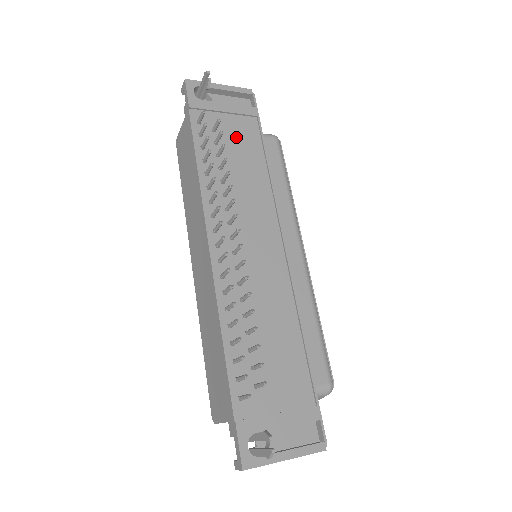
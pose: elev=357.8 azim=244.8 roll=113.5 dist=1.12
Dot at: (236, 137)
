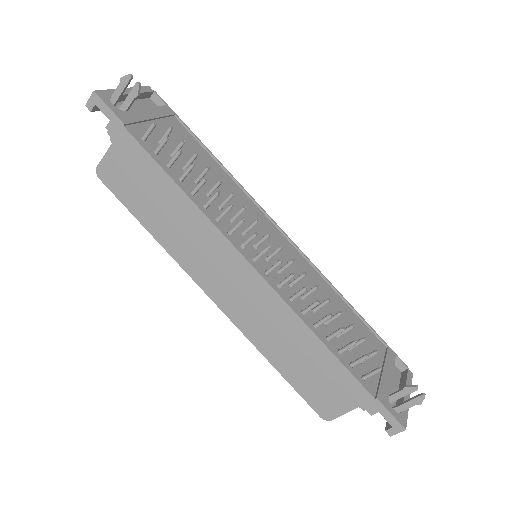
Dot at: occluded
